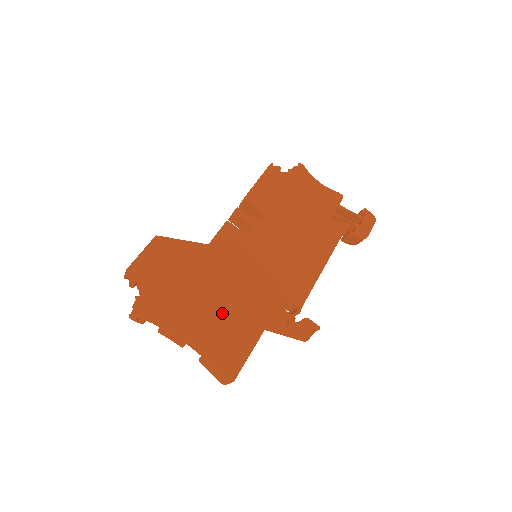
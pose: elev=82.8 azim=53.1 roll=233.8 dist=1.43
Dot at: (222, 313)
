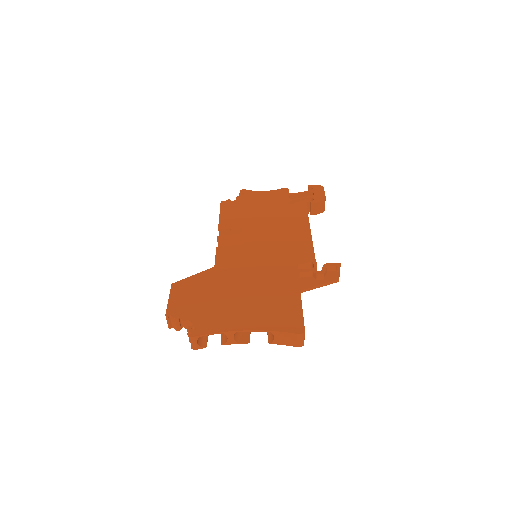
Dot at: (259, 298)
